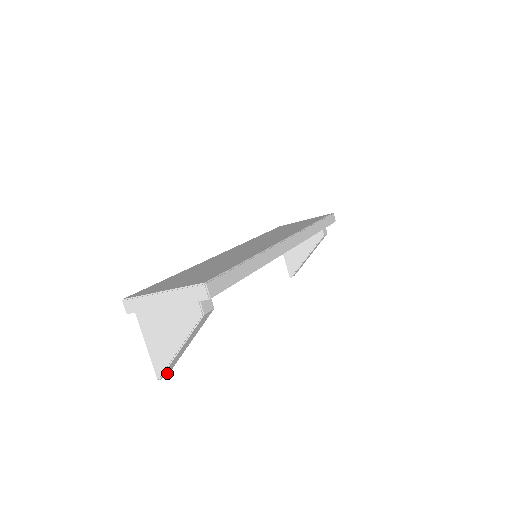
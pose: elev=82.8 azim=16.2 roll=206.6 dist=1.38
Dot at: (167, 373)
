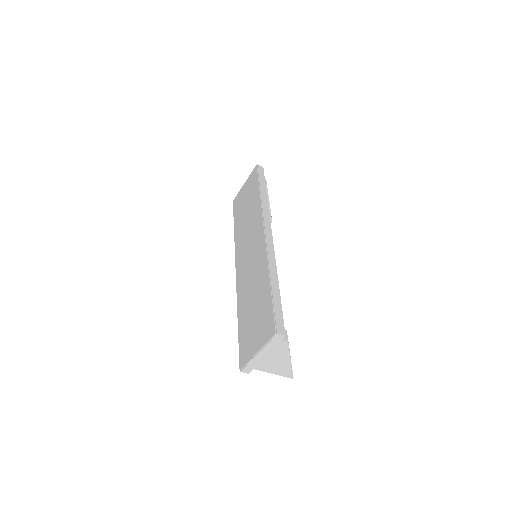
Dot at: occluded
